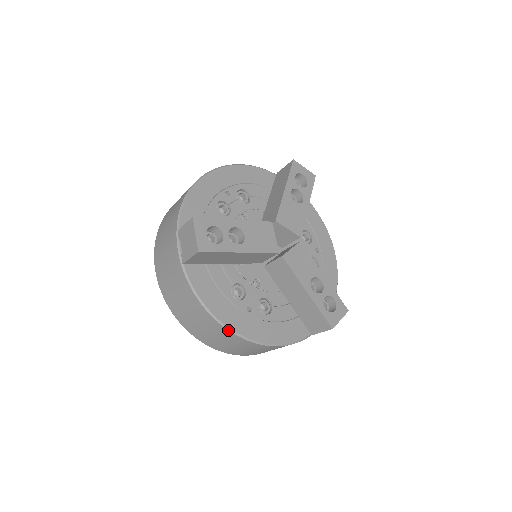
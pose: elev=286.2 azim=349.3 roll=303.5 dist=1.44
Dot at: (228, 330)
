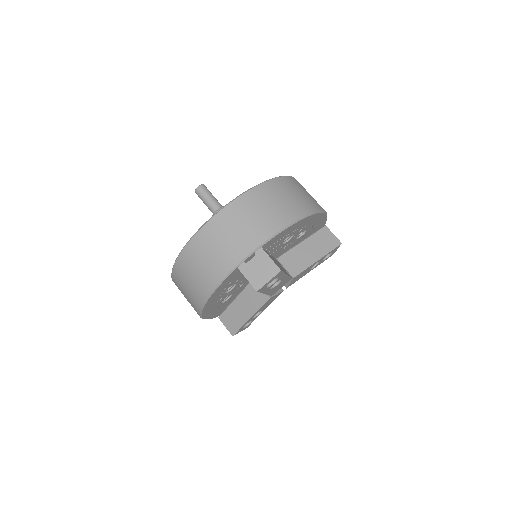
Dot at: (202, 307)
